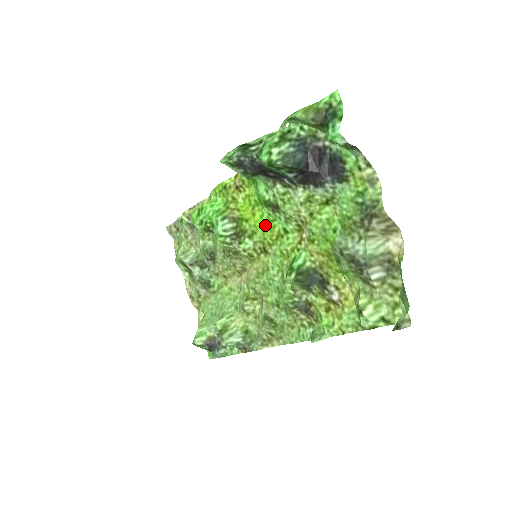
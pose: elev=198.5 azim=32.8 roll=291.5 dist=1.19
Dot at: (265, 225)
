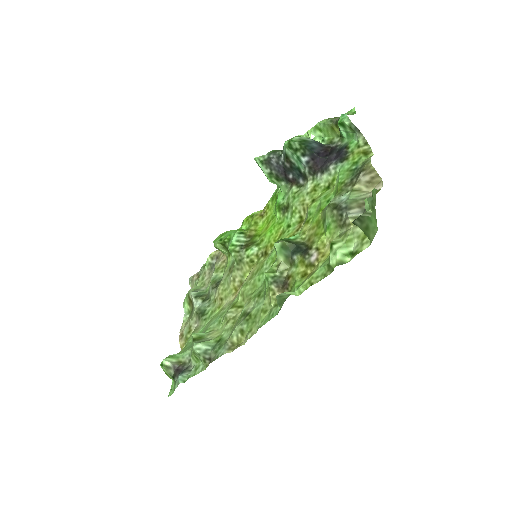
Dot at: (273, 229)
